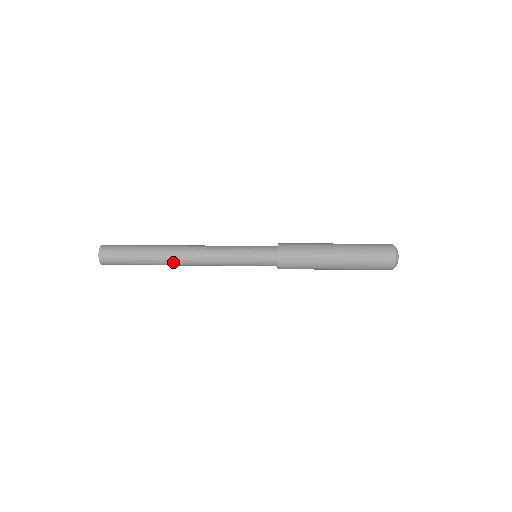
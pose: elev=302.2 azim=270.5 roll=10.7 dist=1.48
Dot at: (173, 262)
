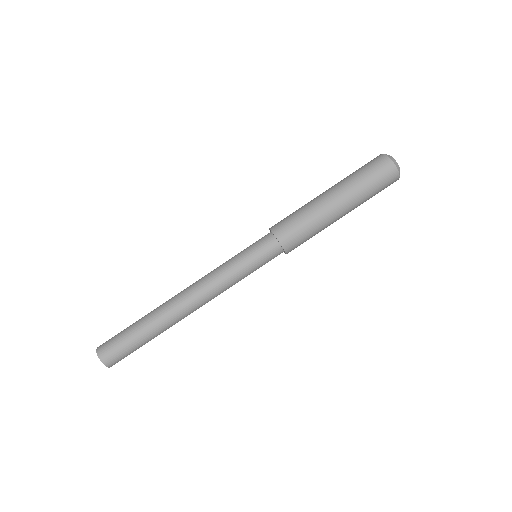
Dot at: (179, 318)
